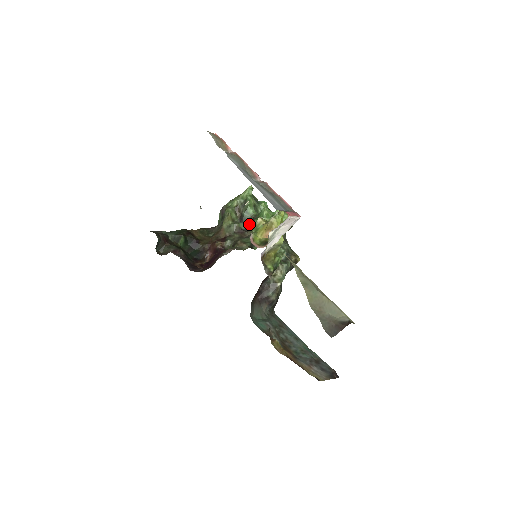
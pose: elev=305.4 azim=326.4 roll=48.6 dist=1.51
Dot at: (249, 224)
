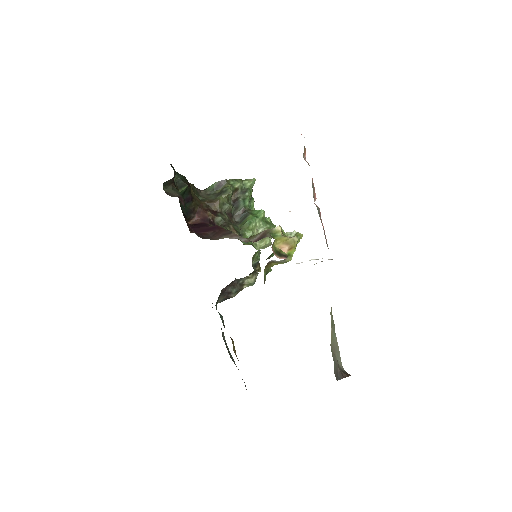
Dot at: (238, 212)
